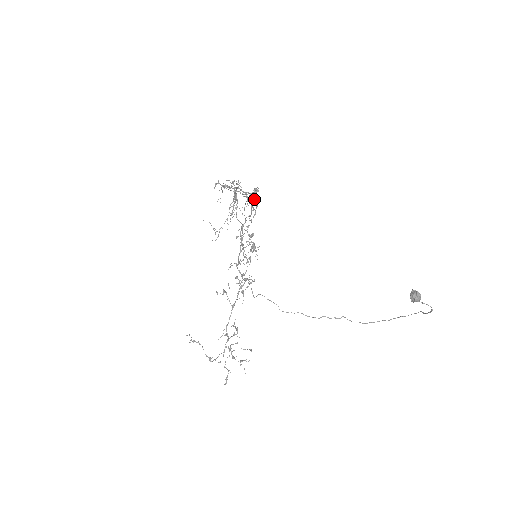
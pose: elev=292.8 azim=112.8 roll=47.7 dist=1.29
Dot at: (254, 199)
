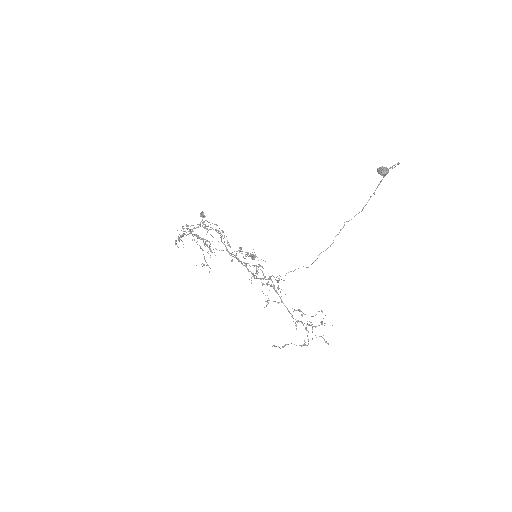
Dot at: occluded
